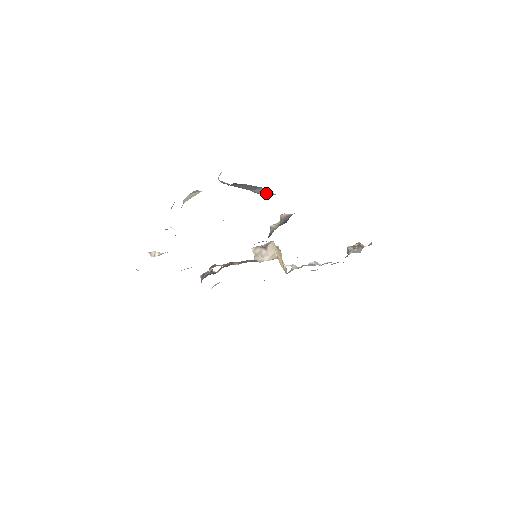
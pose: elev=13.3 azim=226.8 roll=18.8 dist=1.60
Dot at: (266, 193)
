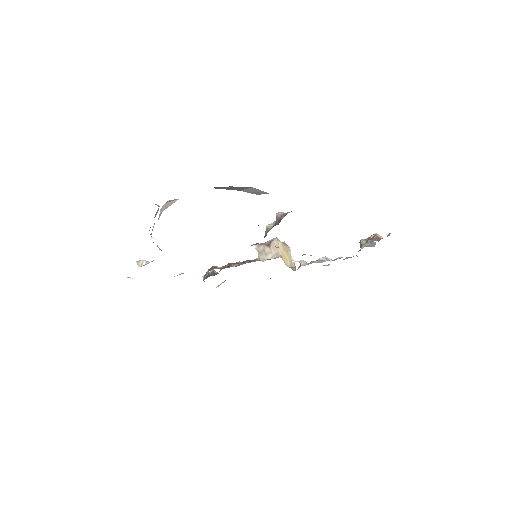
Dot at: (257, 192)
